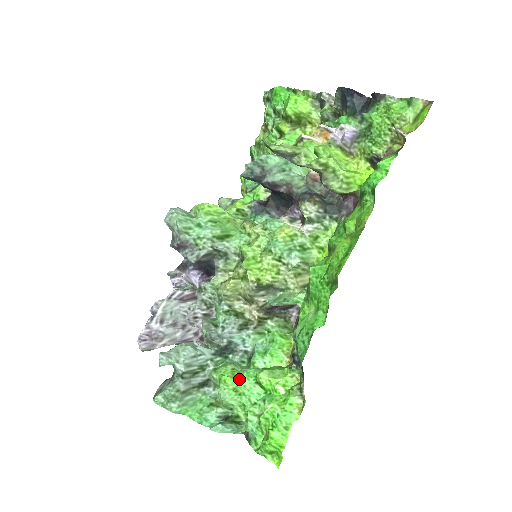
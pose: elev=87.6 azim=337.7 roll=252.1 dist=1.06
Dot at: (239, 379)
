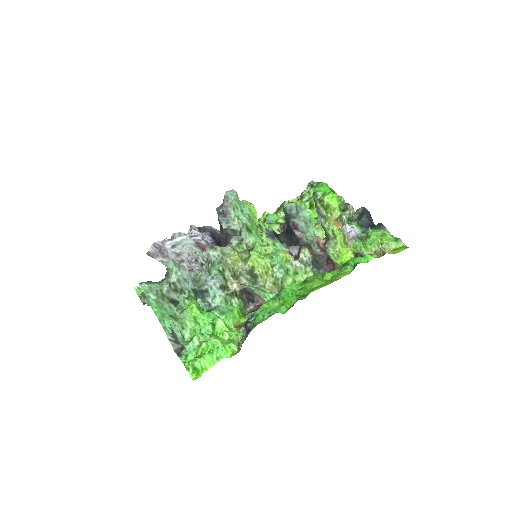
Dot at: (202, 313)
